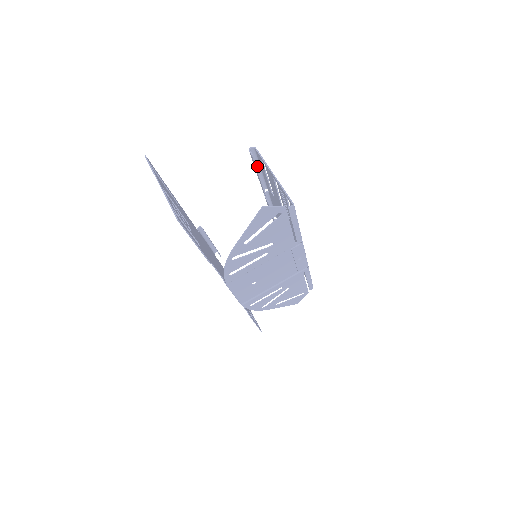
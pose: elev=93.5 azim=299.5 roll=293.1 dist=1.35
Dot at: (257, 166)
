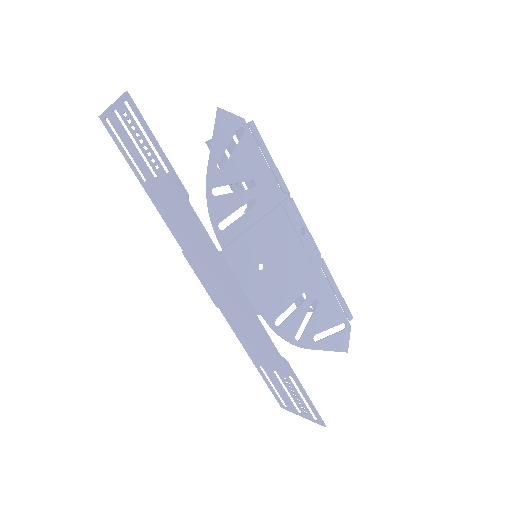
Dot at: (221, 168)
